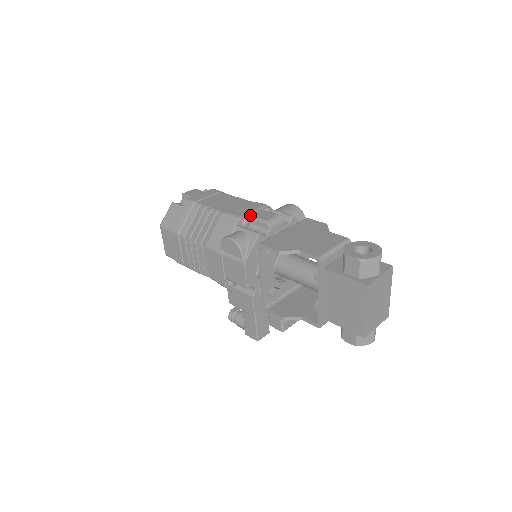
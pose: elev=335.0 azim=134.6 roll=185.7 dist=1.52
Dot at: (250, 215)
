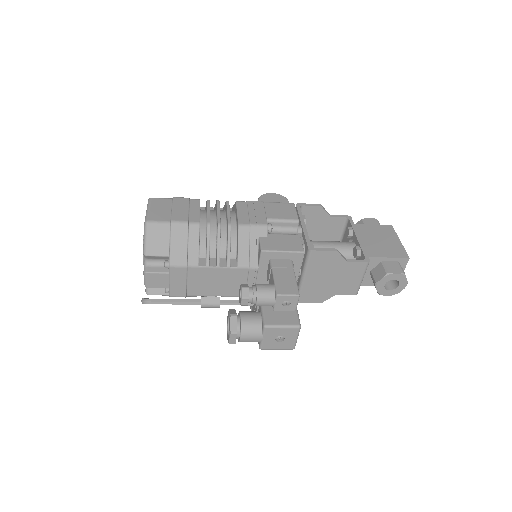
Dot at: occluded
